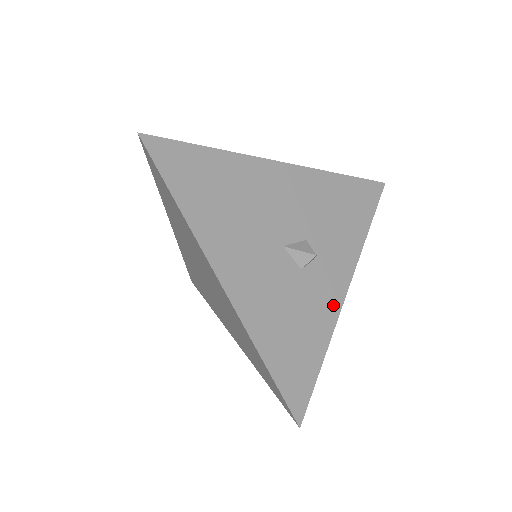
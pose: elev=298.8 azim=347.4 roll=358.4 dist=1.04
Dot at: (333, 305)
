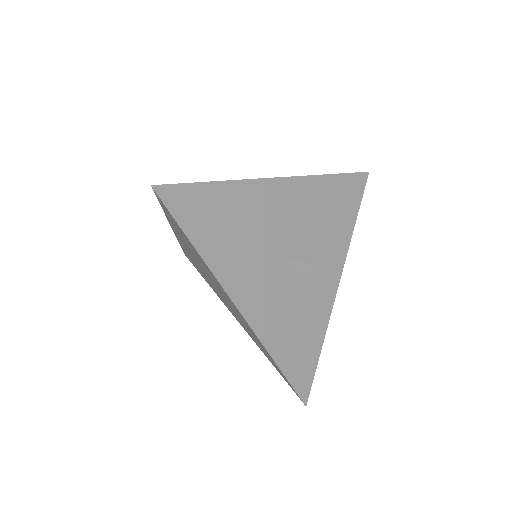
Dot at: (328, 300)
